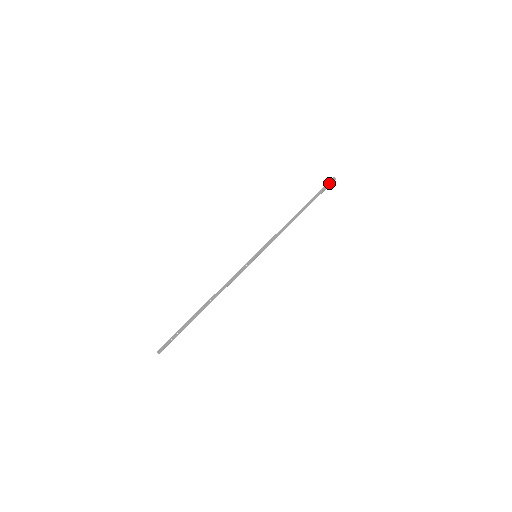
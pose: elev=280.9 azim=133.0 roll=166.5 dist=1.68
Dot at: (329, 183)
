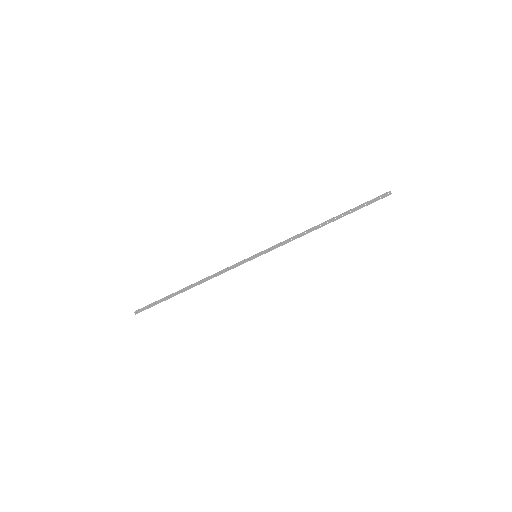
Dot at: (379, 197)
